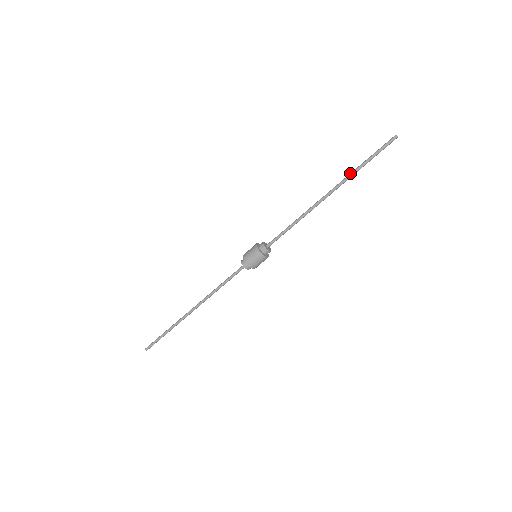
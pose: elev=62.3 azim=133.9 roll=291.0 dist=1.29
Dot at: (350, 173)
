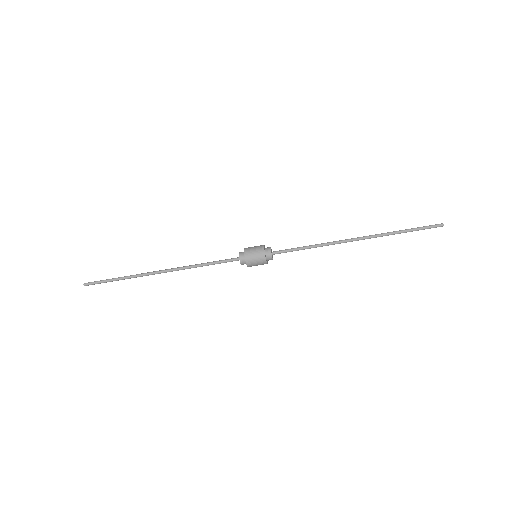
Dot at: occluded
